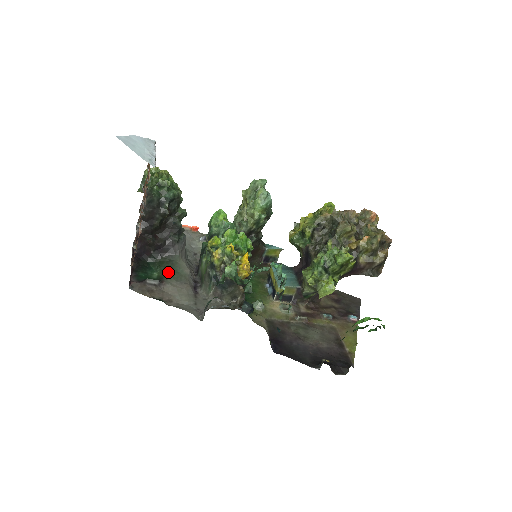
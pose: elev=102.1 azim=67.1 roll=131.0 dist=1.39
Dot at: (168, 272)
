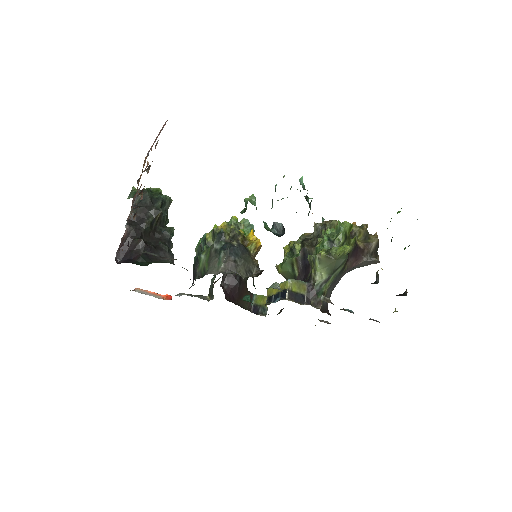
Dot at: occluded
